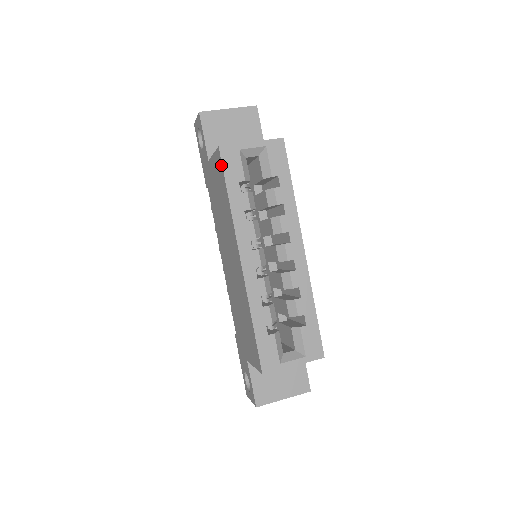
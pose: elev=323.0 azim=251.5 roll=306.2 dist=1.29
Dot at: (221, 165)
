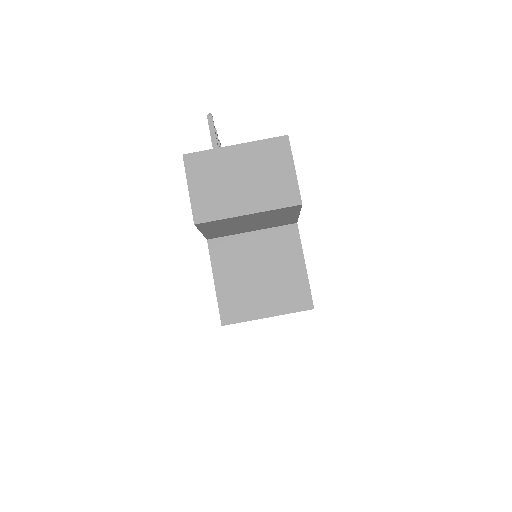
Dot at: occluded
